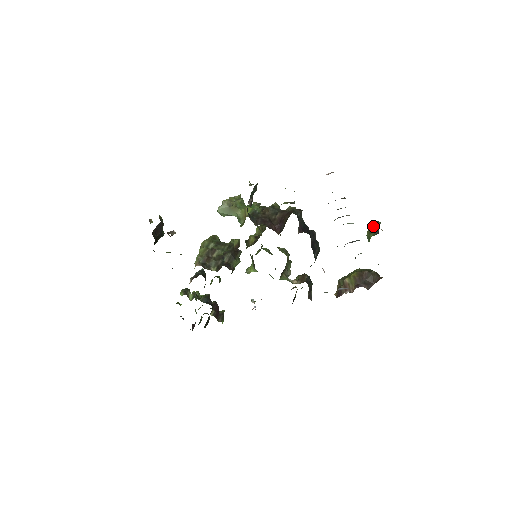
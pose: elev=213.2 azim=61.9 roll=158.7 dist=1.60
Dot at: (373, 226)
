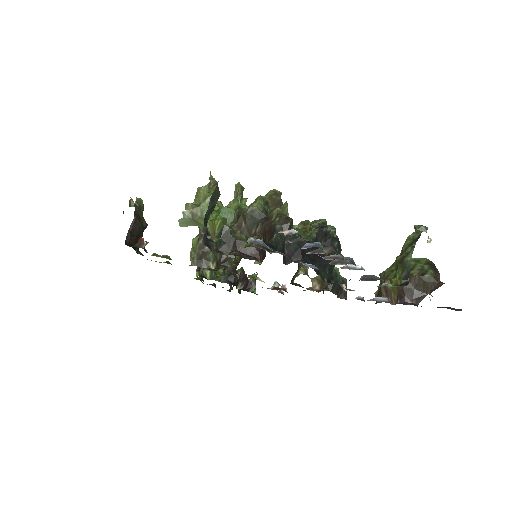
Dot at: (405, 252)
